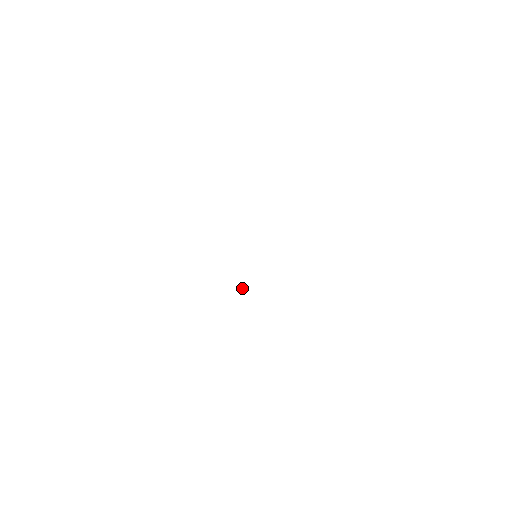
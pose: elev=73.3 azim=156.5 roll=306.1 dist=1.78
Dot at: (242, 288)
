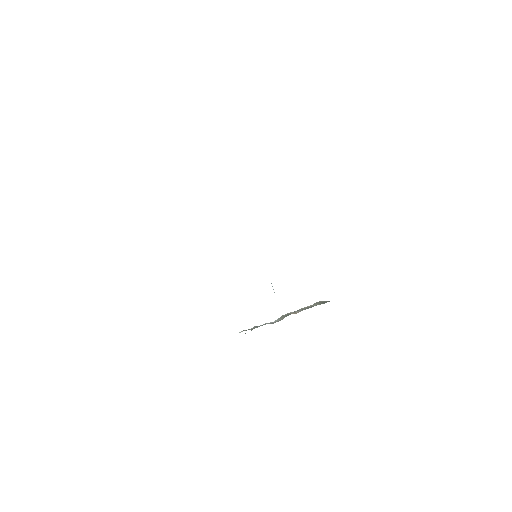
Dot at: occluded
